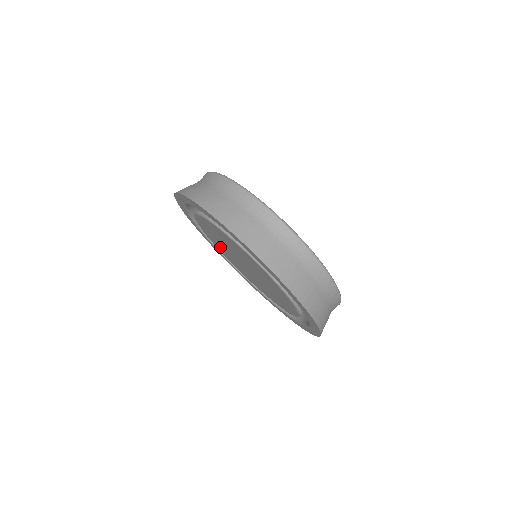
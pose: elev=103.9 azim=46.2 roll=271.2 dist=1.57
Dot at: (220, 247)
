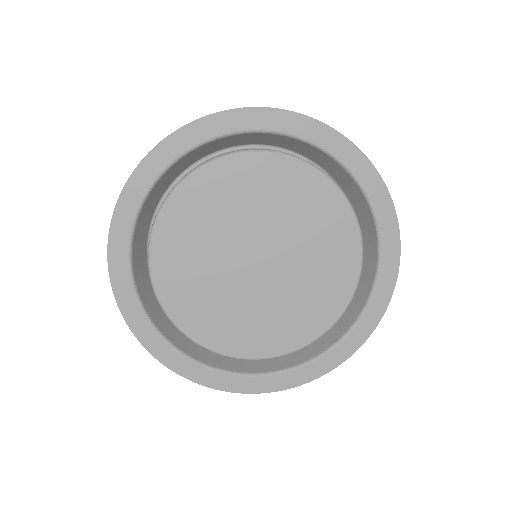
Dot at: (201, 304)
